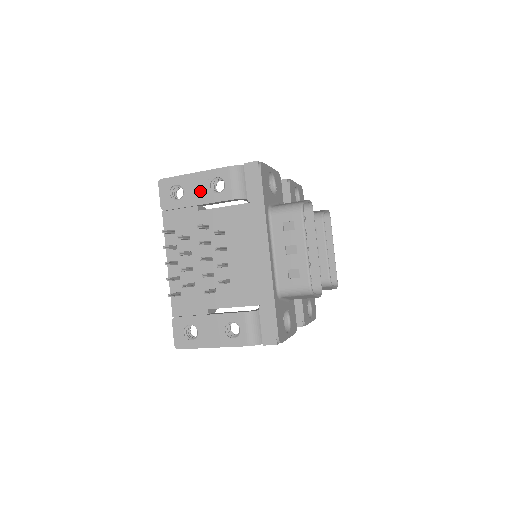
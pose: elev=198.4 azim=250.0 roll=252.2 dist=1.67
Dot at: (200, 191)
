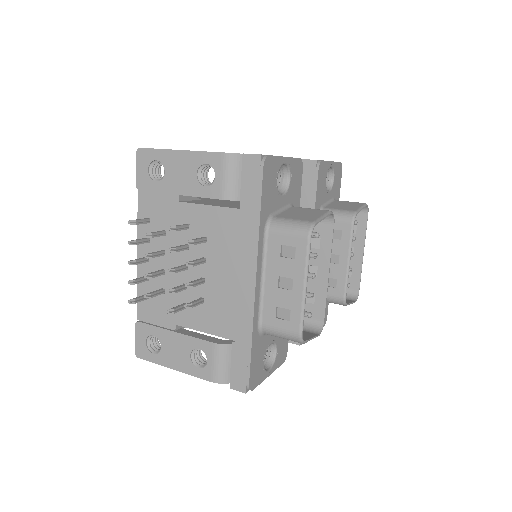
Dot at: (184, 177)
